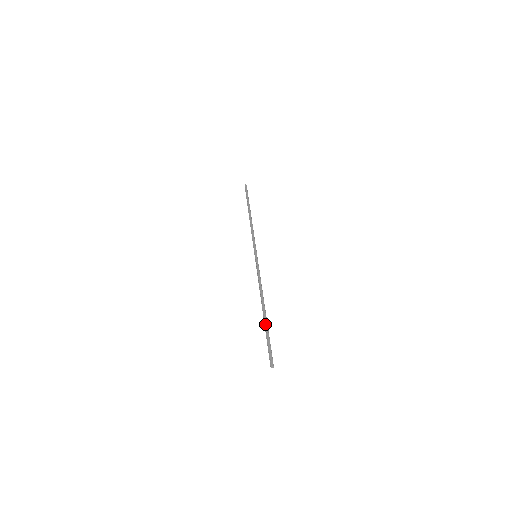
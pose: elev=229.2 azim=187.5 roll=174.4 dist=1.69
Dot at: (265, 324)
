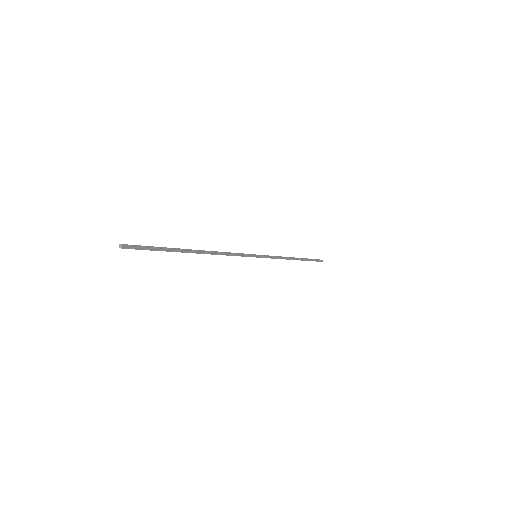
Dot at: (176, 248)
